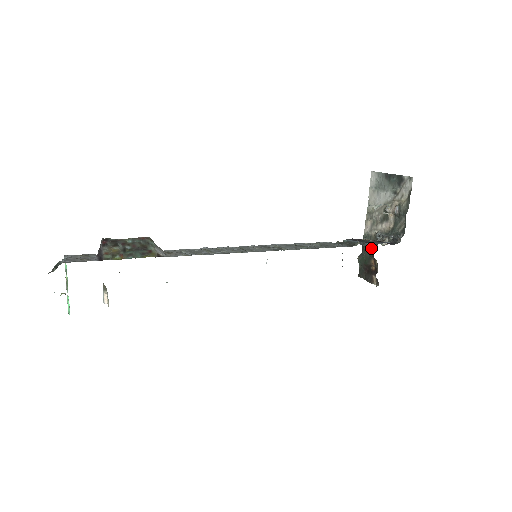
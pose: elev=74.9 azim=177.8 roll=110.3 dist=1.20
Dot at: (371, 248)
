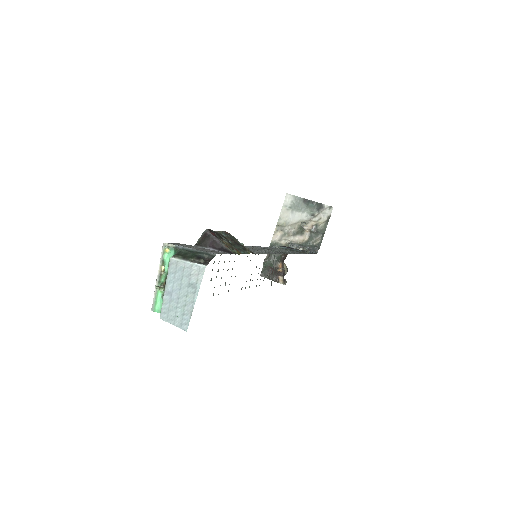
Dot at: (280, 254)
